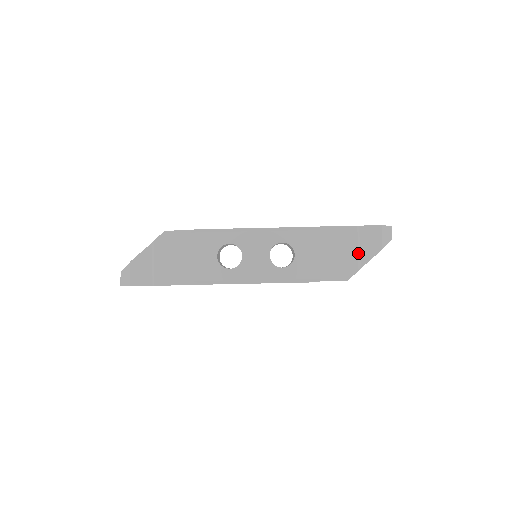
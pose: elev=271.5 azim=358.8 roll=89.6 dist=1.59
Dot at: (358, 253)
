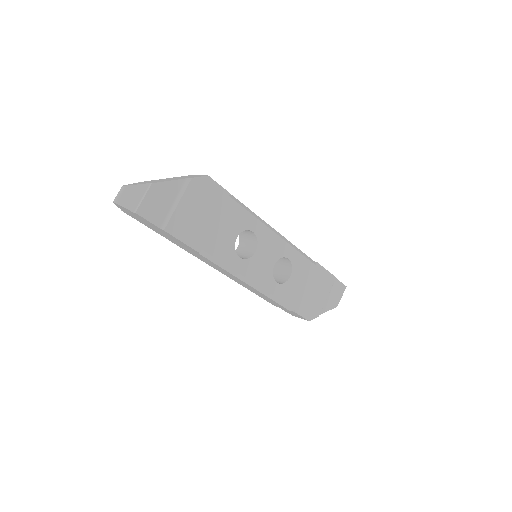
Dot at: (325, 301)
